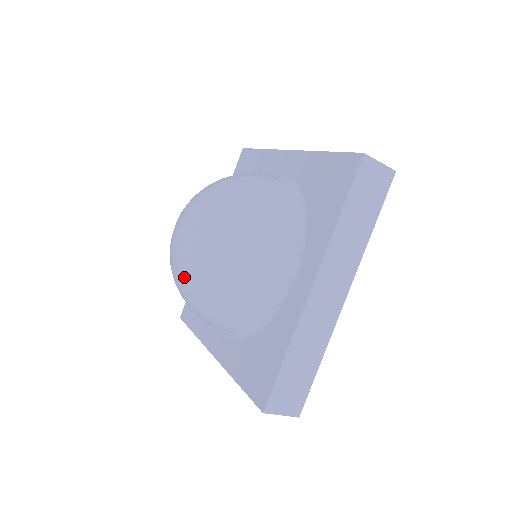
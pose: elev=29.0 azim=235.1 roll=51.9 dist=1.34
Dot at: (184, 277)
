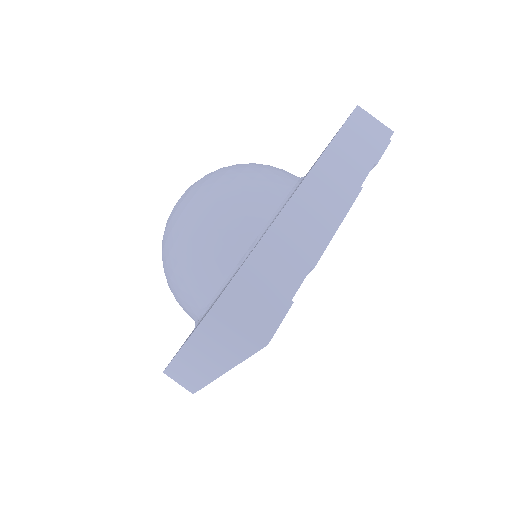
Dot at: (170, 225)
